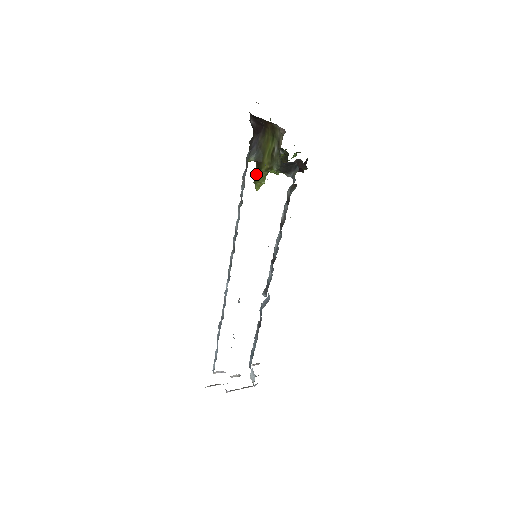
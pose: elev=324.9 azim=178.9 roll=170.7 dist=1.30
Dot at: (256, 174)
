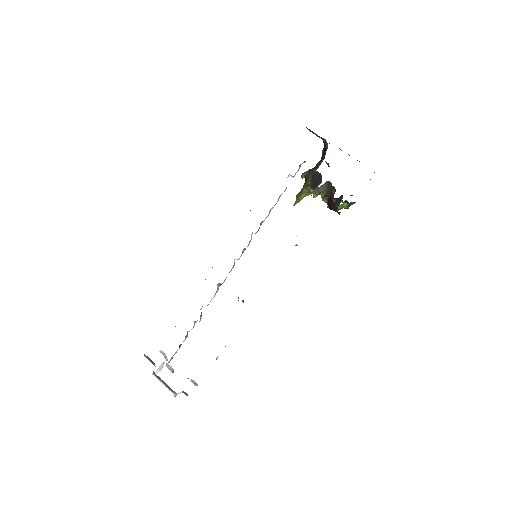
Dot at: (301, 190)
